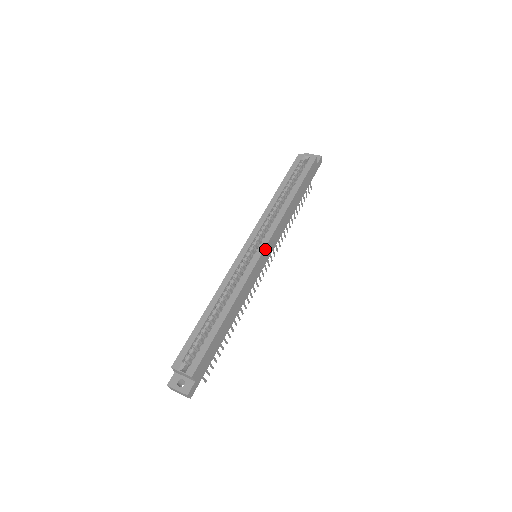
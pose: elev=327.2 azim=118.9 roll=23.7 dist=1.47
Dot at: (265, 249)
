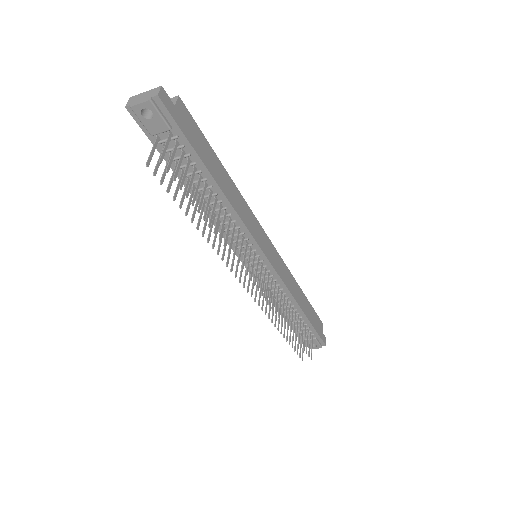
Dot at: (272, 246)
